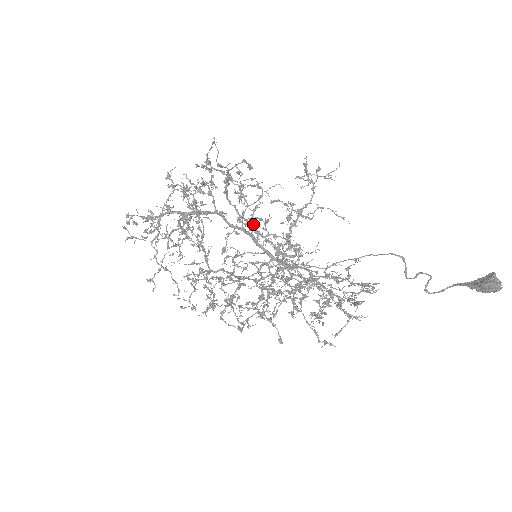
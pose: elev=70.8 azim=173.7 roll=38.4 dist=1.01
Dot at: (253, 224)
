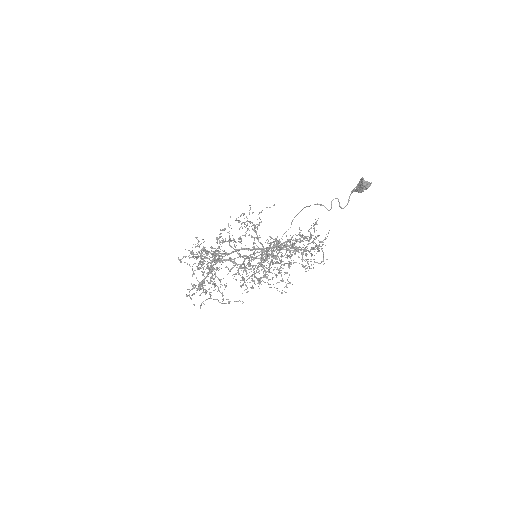
Dot at: (239, 242)
